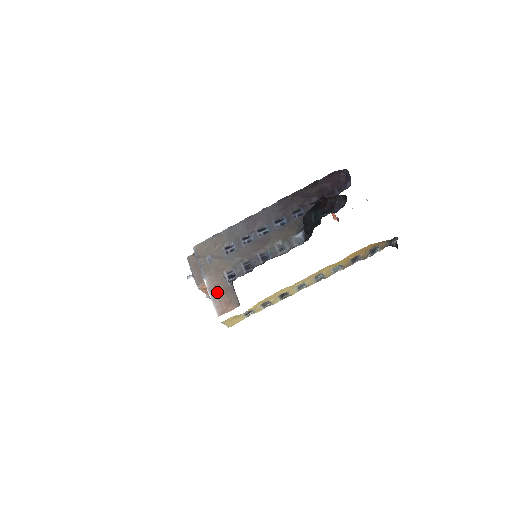
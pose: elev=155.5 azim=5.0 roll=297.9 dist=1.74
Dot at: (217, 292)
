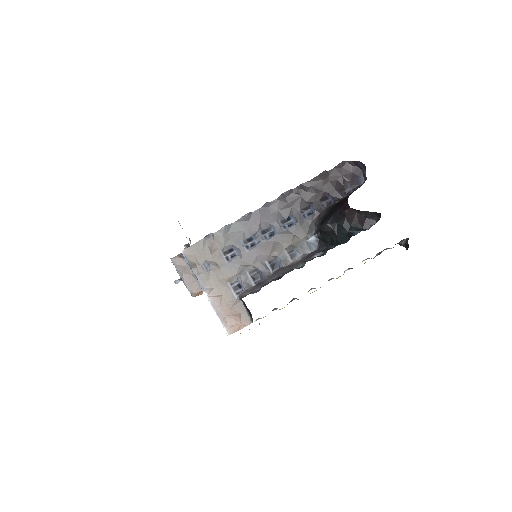
Dot at: (223, 307)
